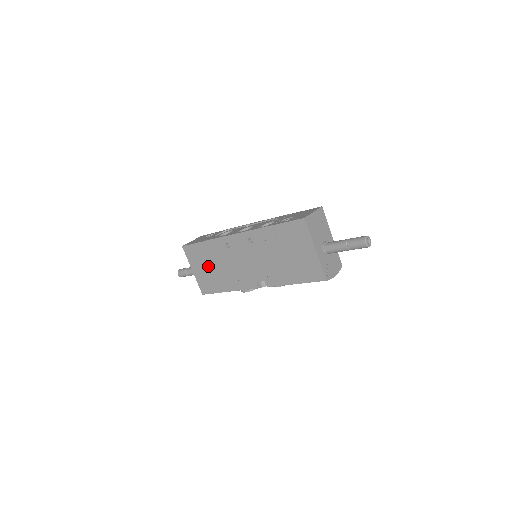
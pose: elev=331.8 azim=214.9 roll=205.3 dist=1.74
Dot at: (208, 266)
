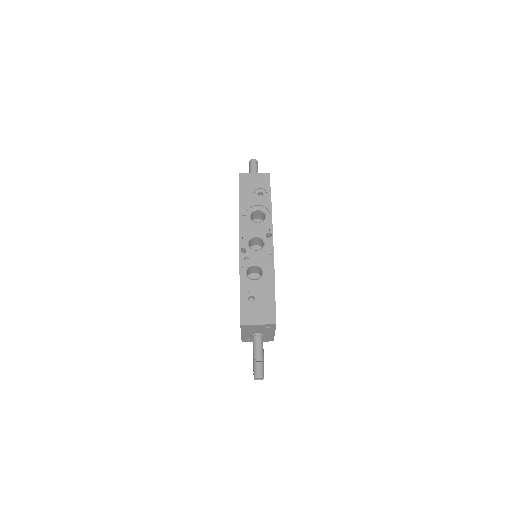
Dot at: occluded
